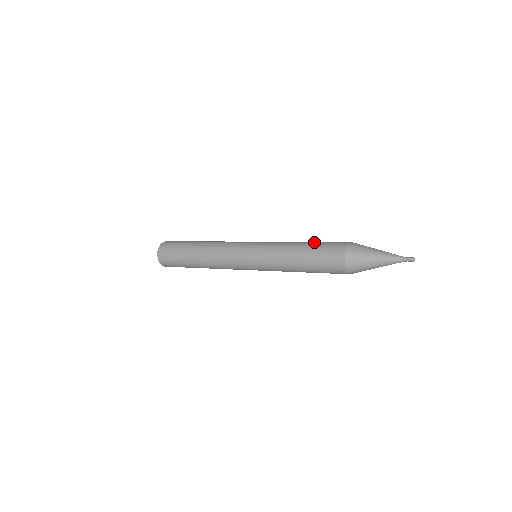
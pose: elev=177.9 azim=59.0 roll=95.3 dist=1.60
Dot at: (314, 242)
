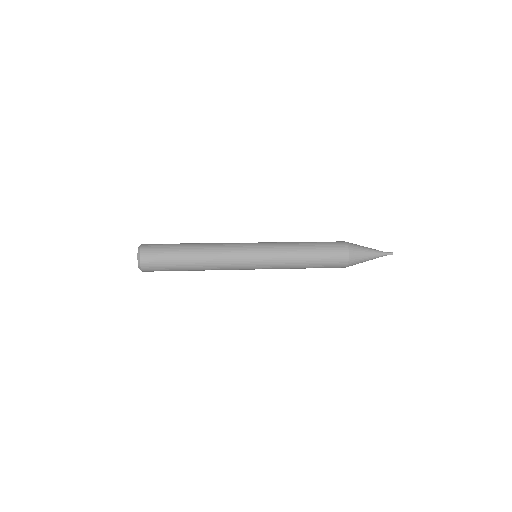
Dot at: occluded
